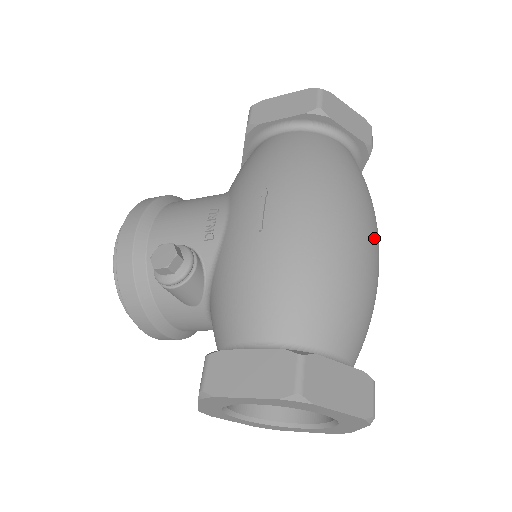
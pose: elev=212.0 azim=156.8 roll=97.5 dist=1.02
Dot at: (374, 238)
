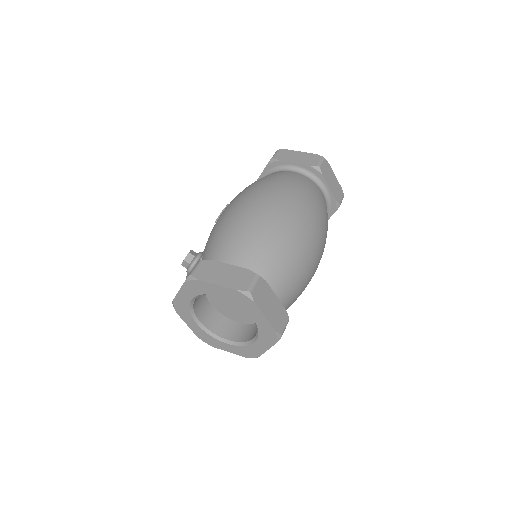
Dot at: (286, 206)
